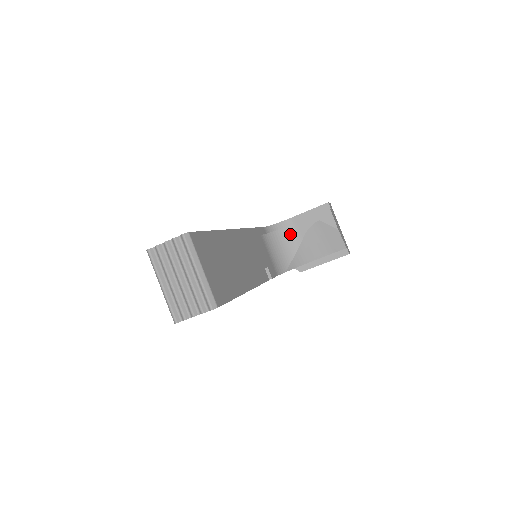
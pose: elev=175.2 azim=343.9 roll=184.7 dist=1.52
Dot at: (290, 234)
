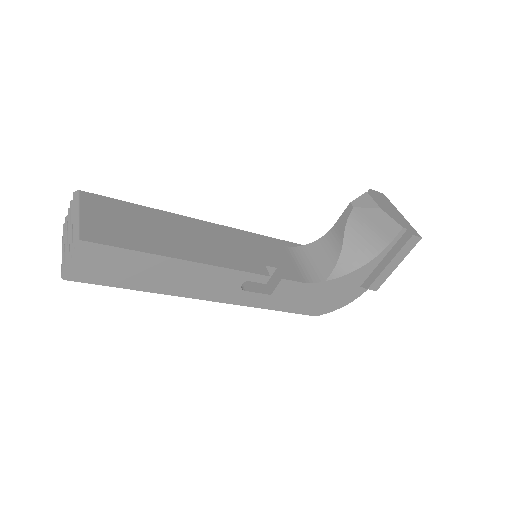
Dot at: (330, 240)
